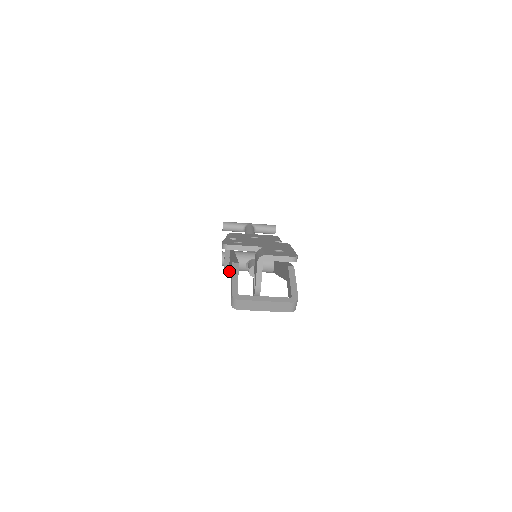
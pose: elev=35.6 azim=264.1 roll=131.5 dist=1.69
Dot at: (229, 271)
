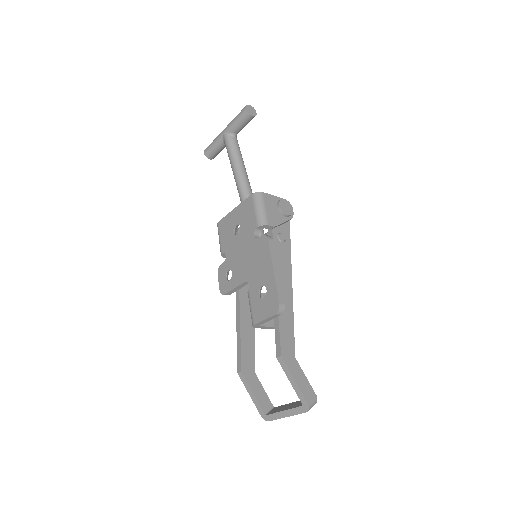
Dot at: occluded
